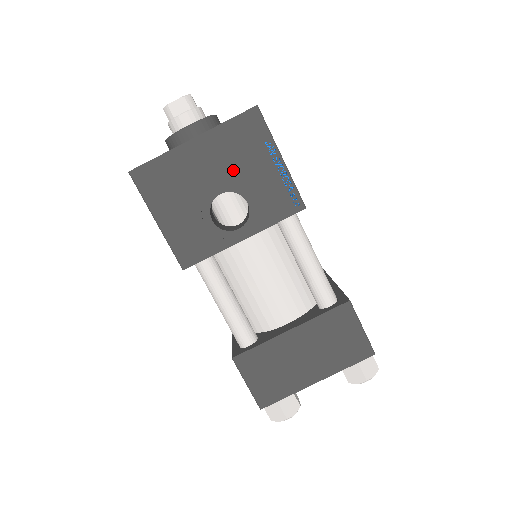
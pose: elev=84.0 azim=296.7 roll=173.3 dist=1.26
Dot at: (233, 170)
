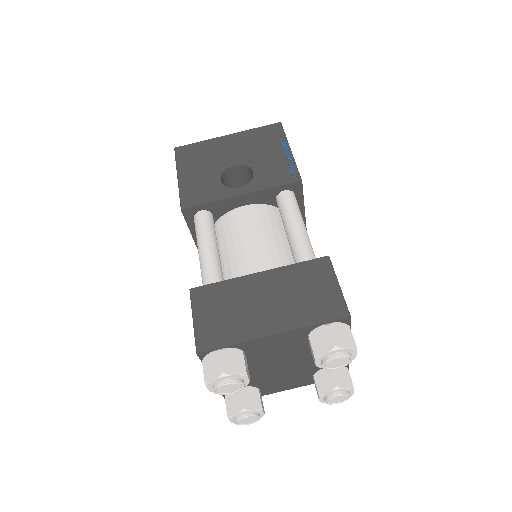
Dot at: (250, 153)
